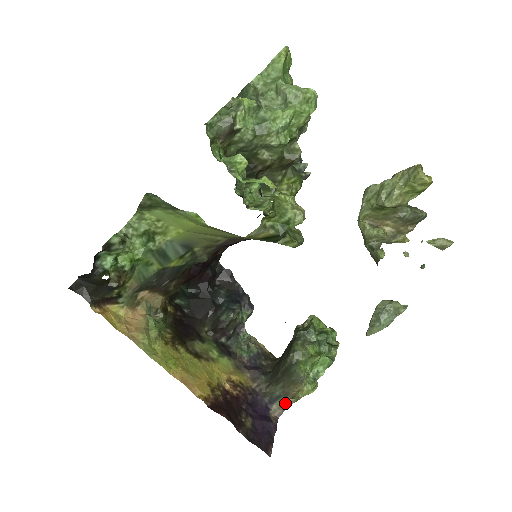
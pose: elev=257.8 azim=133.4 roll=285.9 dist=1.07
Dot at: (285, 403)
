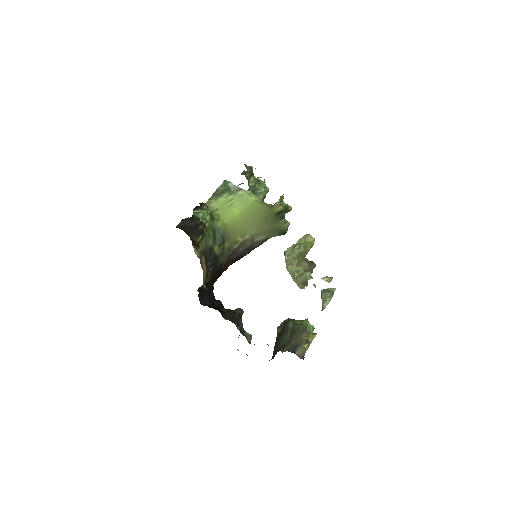
Dot at: (303, 349)
